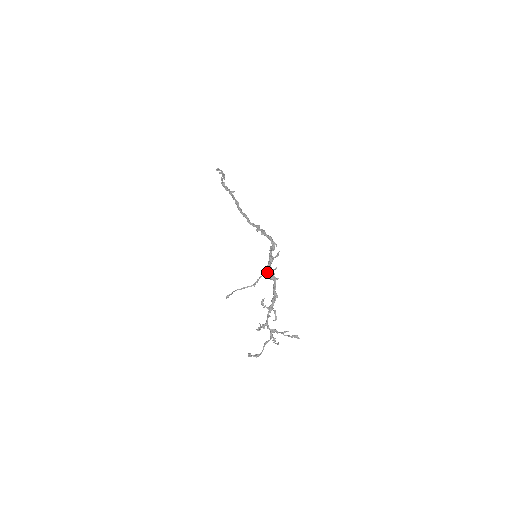
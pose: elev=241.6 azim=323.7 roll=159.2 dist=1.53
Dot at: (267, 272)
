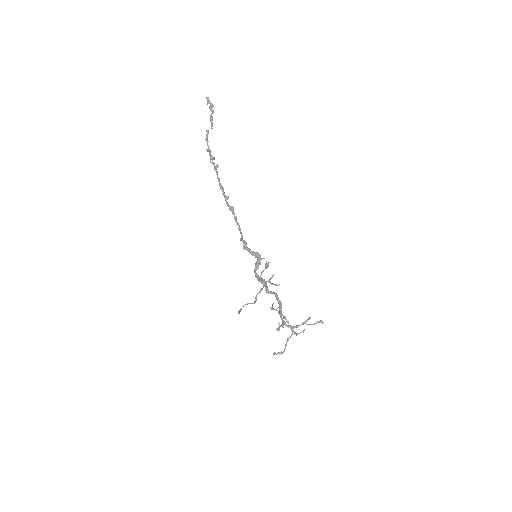
Dot at: (262, 288)
